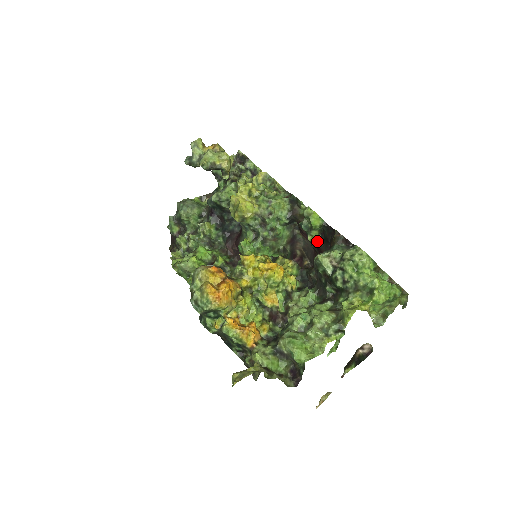
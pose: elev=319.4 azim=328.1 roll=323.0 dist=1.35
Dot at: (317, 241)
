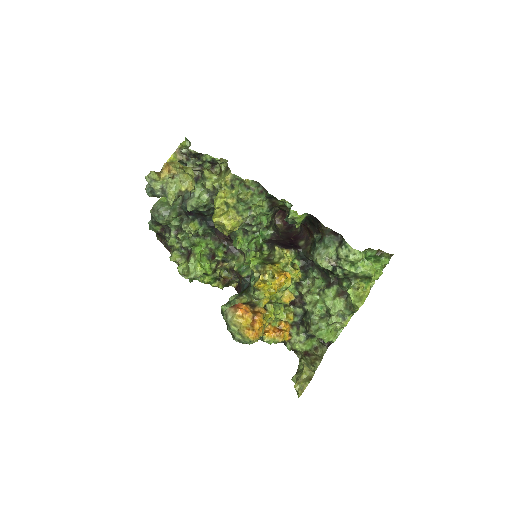
Dot at: (303, 222)
